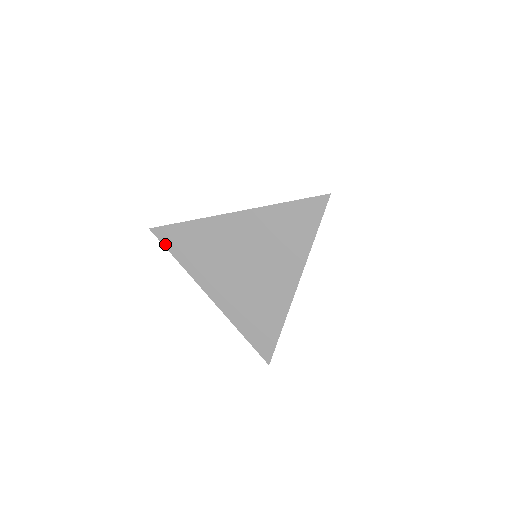
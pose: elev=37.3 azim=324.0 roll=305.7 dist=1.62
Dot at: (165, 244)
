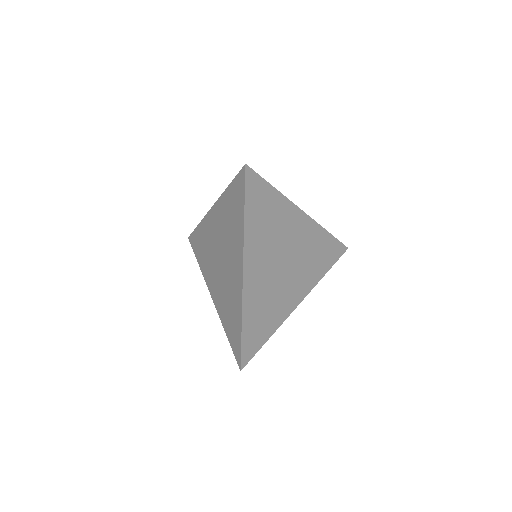
Dot at: (193, 249)
